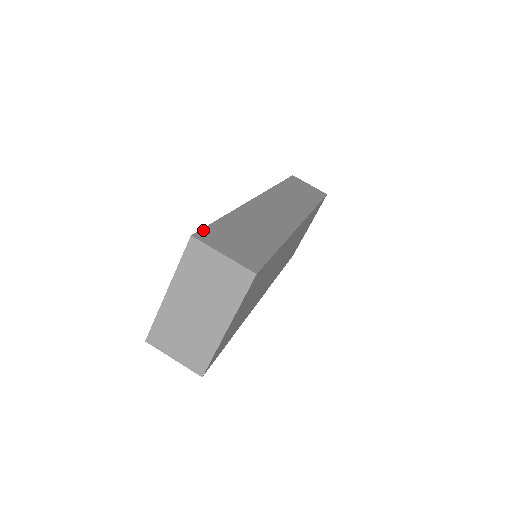
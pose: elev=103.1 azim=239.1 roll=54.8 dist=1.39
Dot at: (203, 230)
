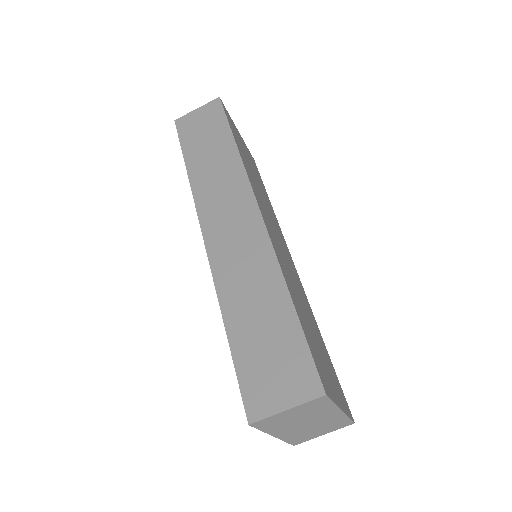
Dot at: (244, 397)
